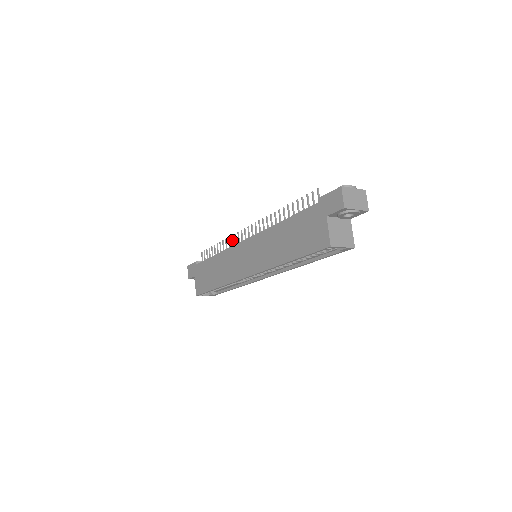
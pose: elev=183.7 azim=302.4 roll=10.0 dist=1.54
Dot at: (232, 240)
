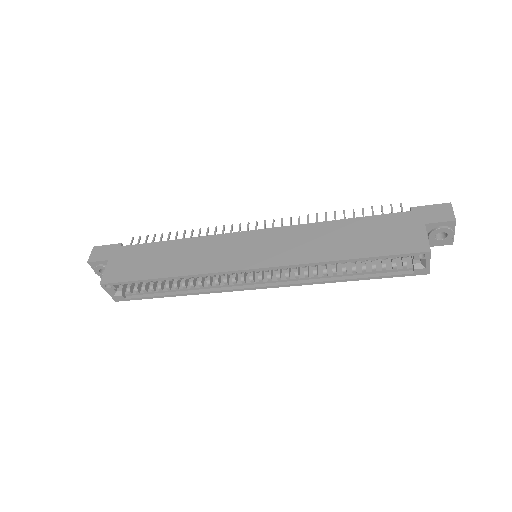
Dot at: (216, 231)
